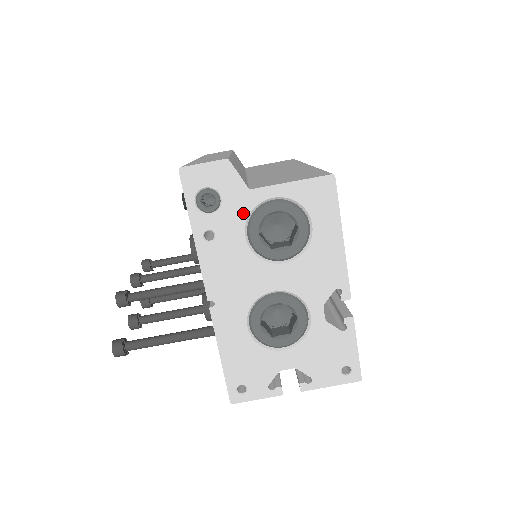
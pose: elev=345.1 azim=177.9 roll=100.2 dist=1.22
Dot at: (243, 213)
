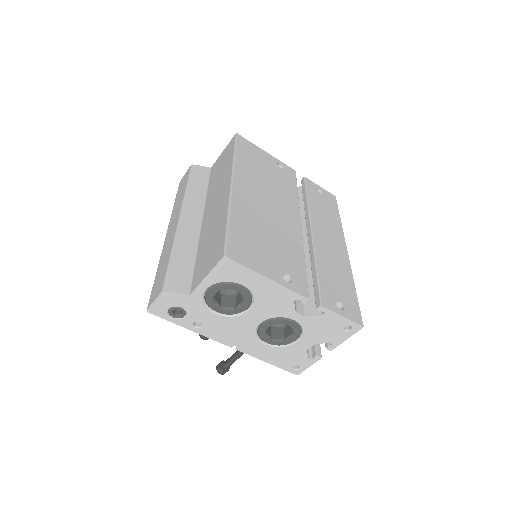
Dot at: (200, 306)
